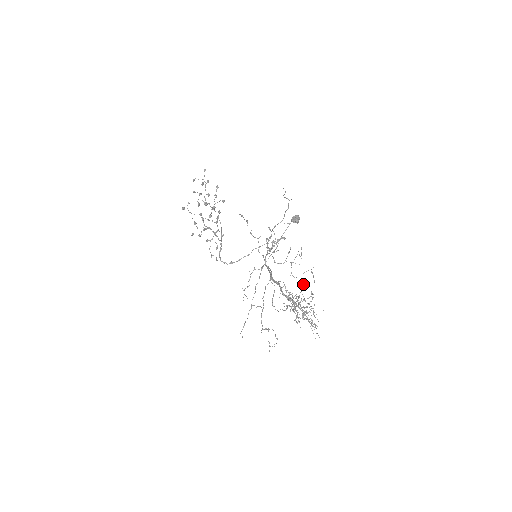
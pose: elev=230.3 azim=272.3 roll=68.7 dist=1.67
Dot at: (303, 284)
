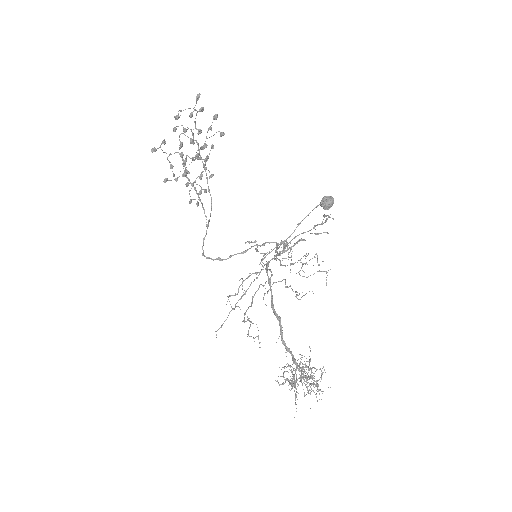
Dot at: occluded
